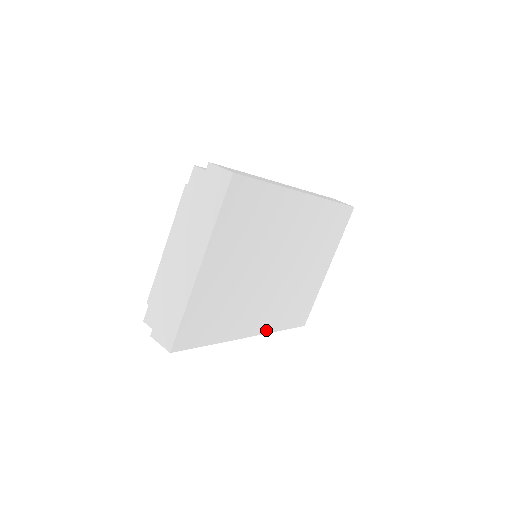
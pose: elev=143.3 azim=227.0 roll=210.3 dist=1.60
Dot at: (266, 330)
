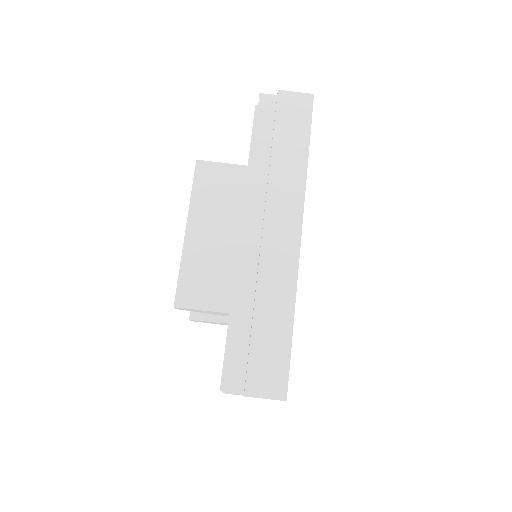
Dot at: occluded
